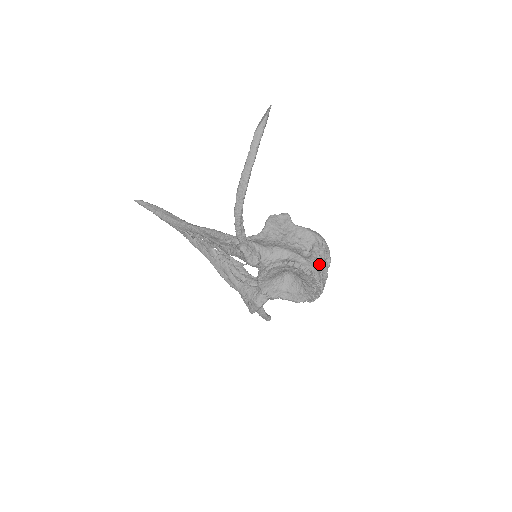
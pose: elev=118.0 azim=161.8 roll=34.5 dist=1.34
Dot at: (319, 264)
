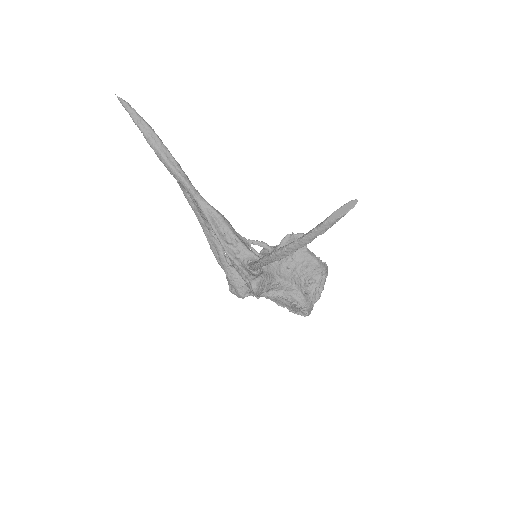
Dot at: (315, 301)
